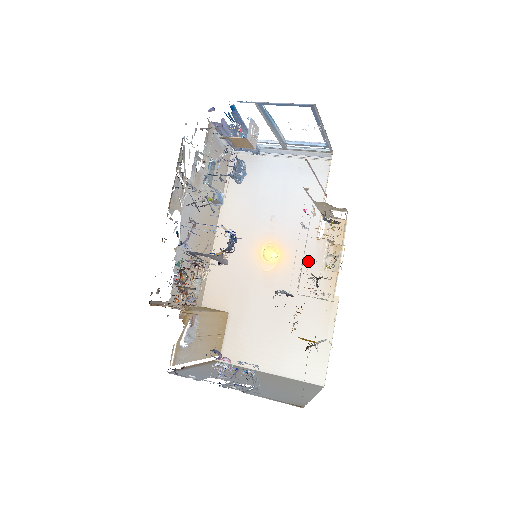
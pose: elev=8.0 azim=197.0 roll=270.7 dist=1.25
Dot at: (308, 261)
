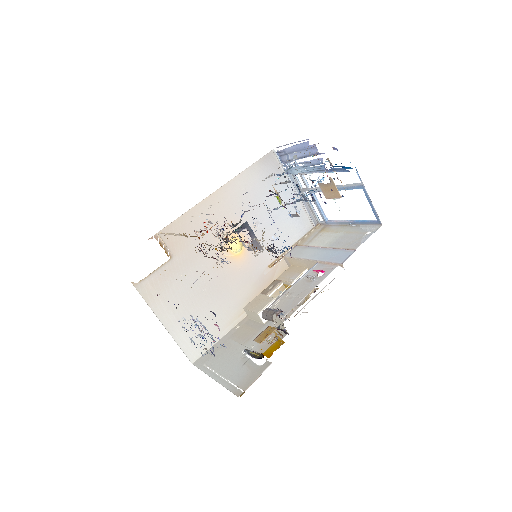
Dot at: (252, 274)
